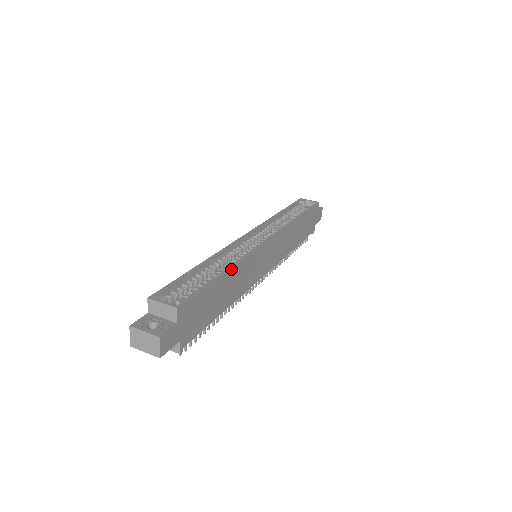
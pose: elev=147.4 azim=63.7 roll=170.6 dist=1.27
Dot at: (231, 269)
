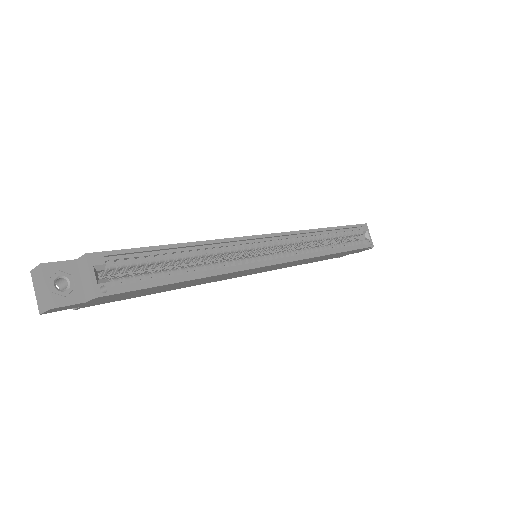
Dot at: (203, 278)
